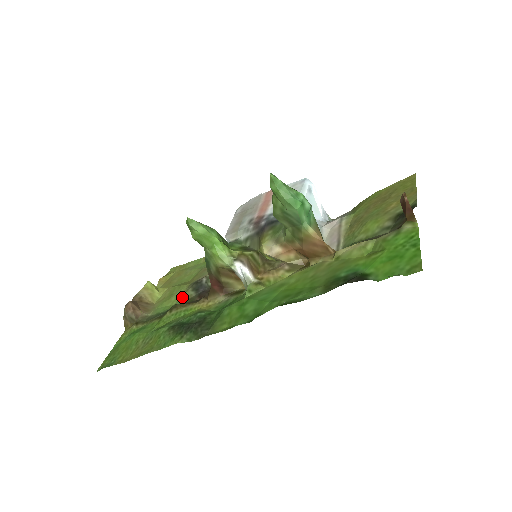
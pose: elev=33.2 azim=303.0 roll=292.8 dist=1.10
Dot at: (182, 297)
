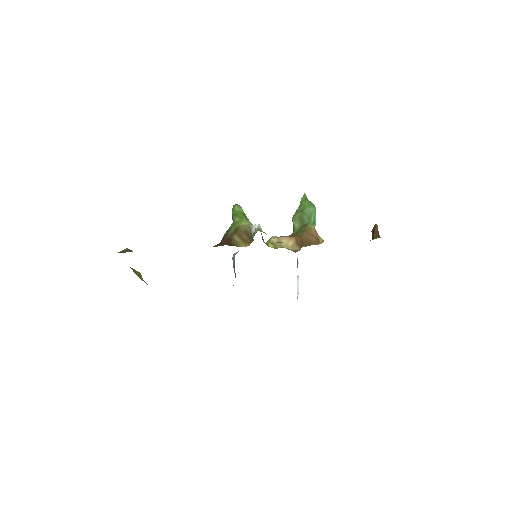
Dot at: occluded
